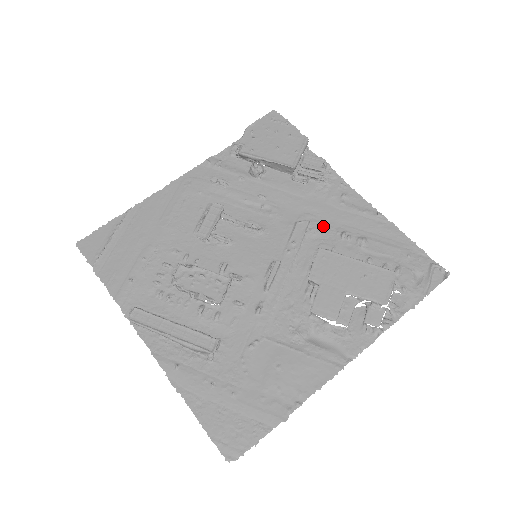
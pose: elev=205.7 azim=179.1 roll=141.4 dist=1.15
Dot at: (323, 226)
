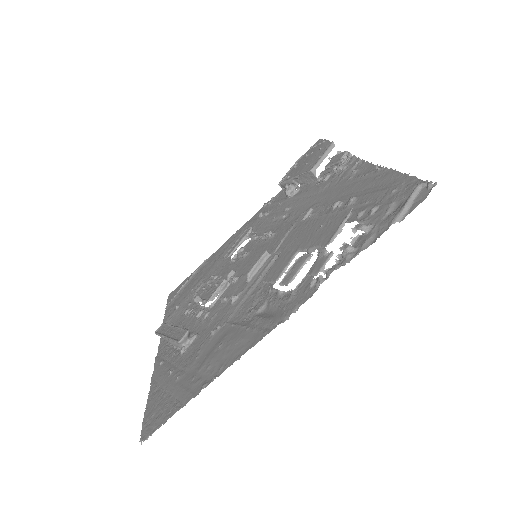
Dot at: (323, 207)
